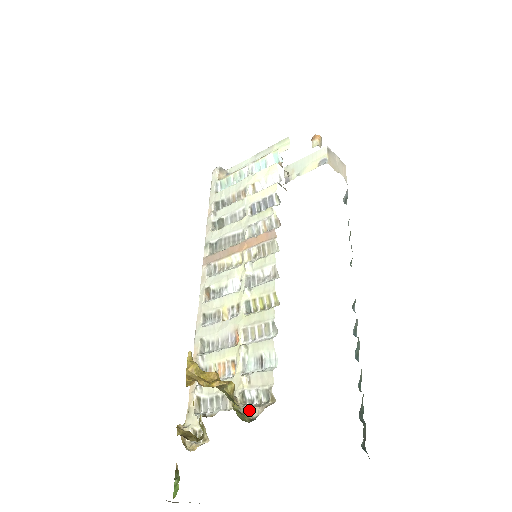
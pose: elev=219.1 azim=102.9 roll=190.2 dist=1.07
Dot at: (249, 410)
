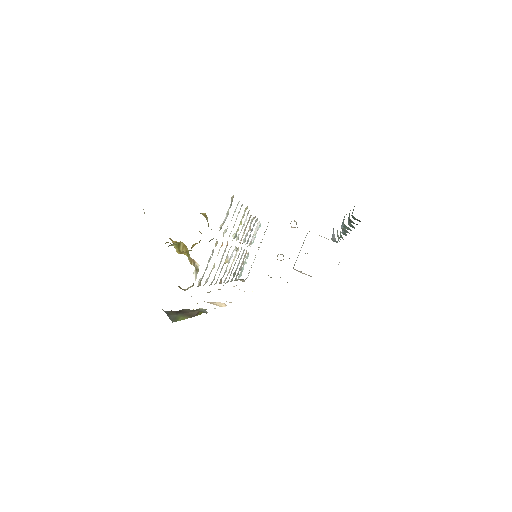
Dot at: occluded
